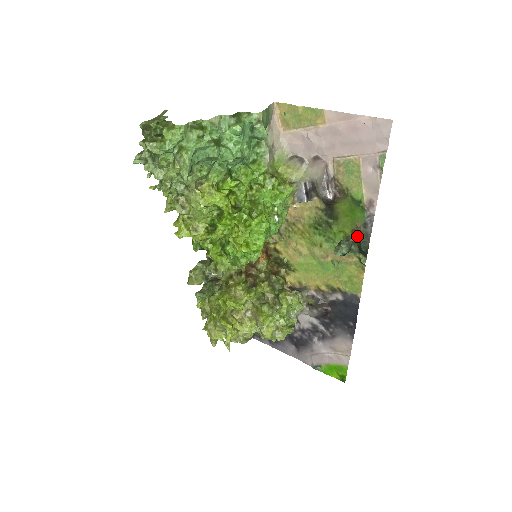
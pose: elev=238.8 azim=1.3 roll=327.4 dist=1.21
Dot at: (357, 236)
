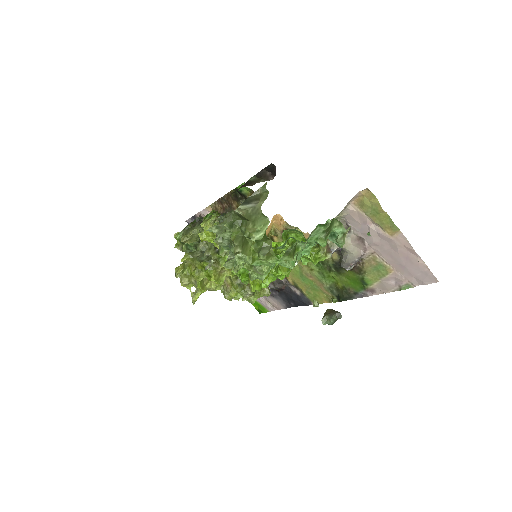
Dot at: (344, 292)
